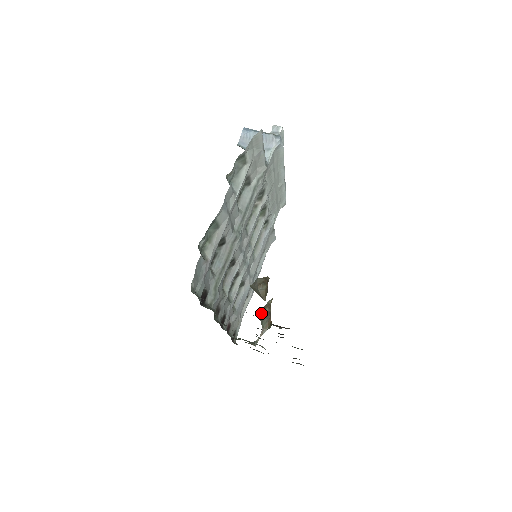
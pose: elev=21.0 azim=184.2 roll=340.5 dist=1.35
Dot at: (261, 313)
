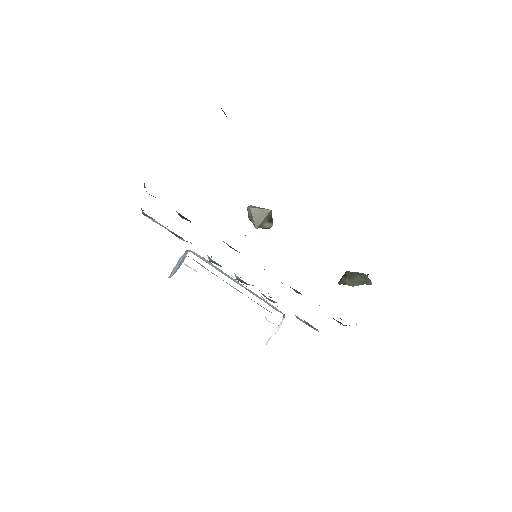
Dot at: (343, 282)
